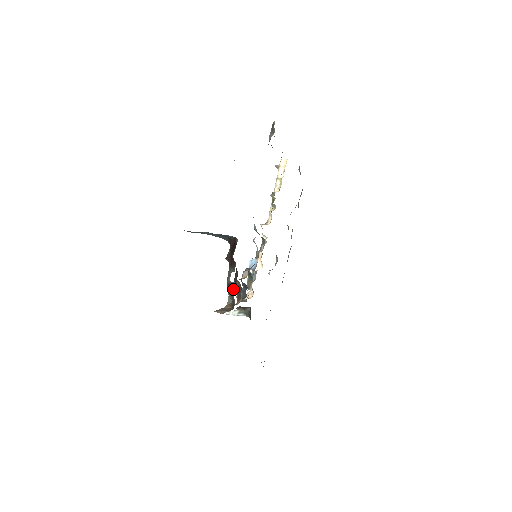
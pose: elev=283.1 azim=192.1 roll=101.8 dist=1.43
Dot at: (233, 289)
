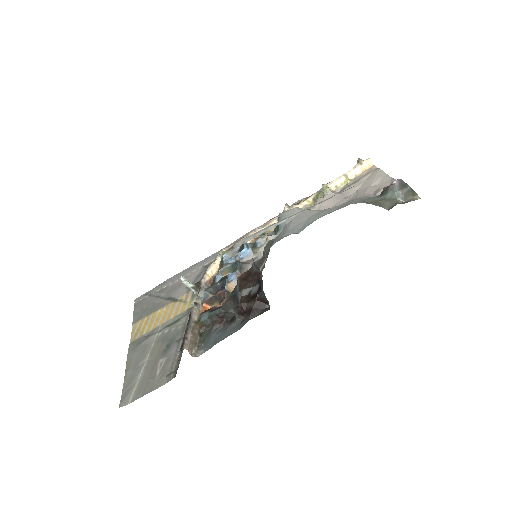
Dot at: (218, 324)
